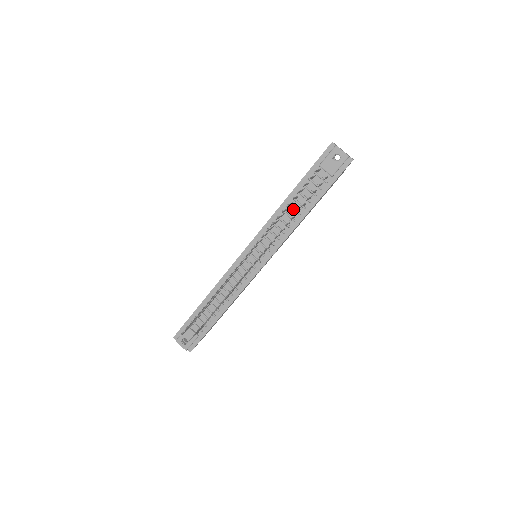
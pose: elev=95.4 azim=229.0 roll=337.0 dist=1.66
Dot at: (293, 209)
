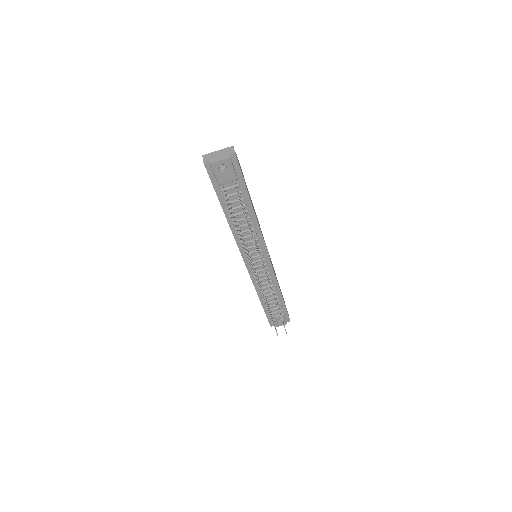
Dot at: (241, 221)
